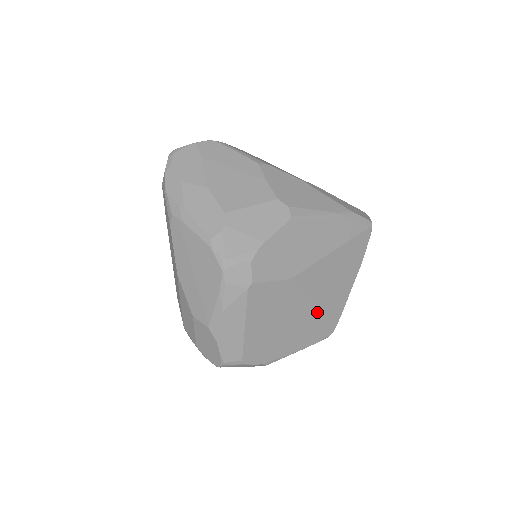
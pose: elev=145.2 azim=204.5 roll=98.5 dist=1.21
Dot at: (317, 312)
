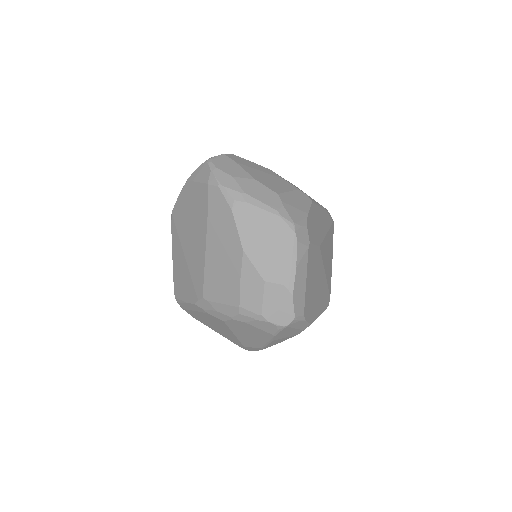
Dot at: (325, 282)
